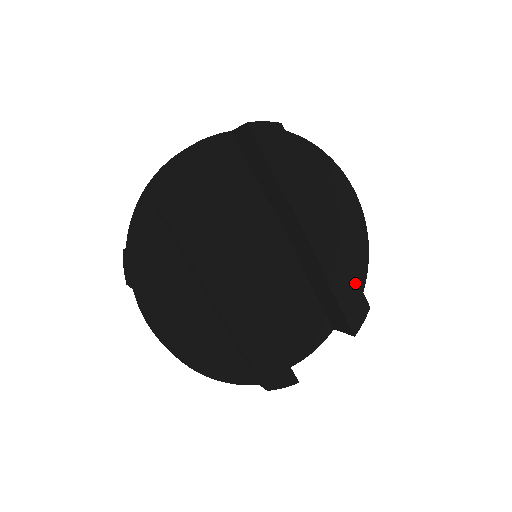
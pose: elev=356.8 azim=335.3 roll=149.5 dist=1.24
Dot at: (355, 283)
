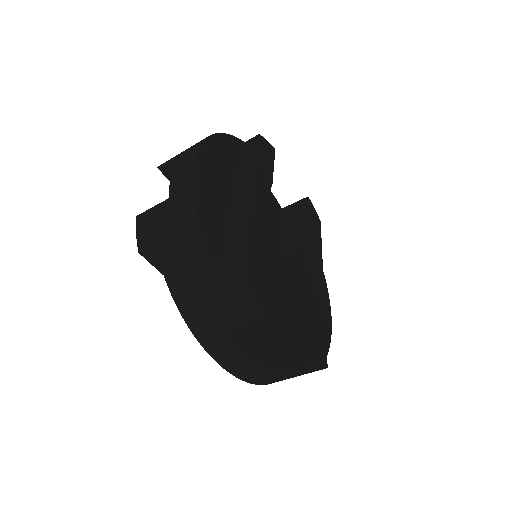
Dot at: (324, 336)
